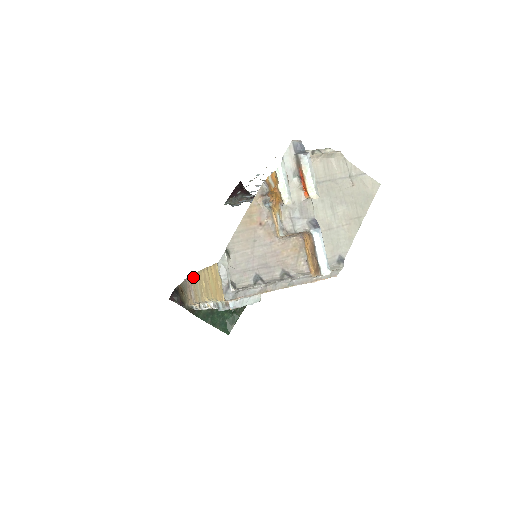
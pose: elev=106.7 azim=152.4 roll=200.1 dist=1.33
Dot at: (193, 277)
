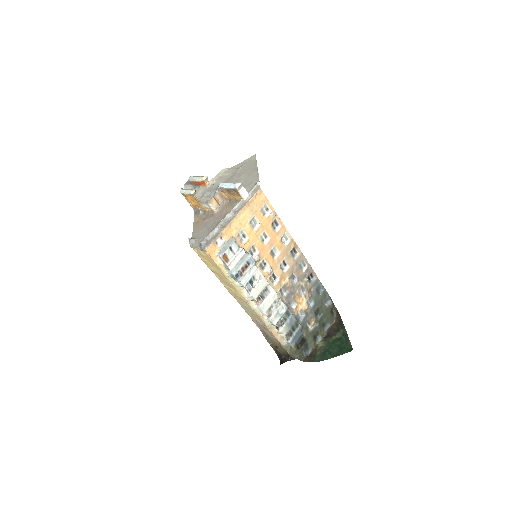
Dot at: (245, 310)
